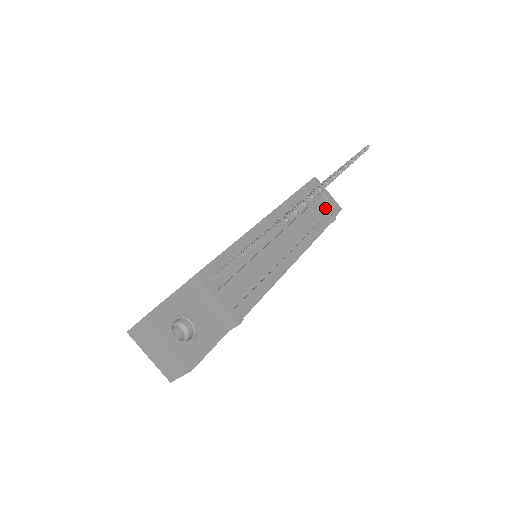
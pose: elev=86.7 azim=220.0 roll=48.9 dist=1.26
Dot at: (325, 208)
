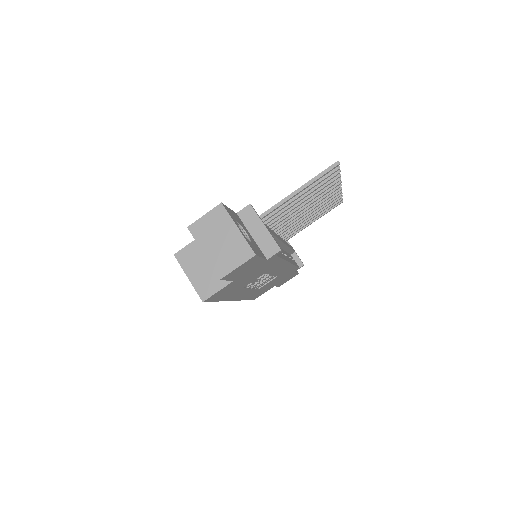
Dot at: occluded
